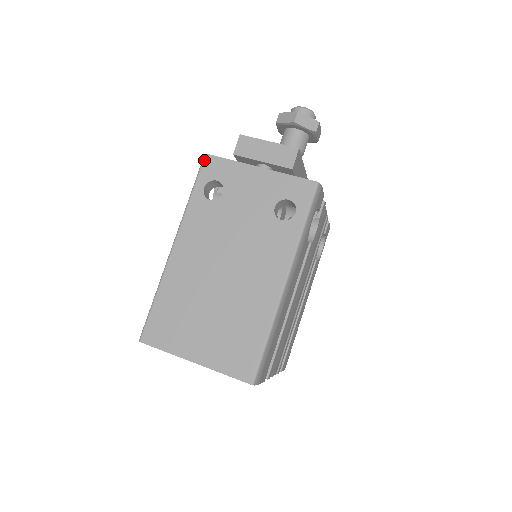
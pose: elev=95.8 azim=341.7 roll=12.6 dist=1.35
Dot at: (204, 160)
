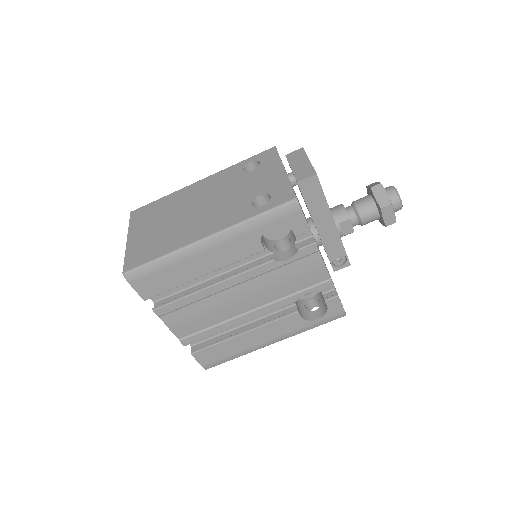
Dot at: (270, 148)
